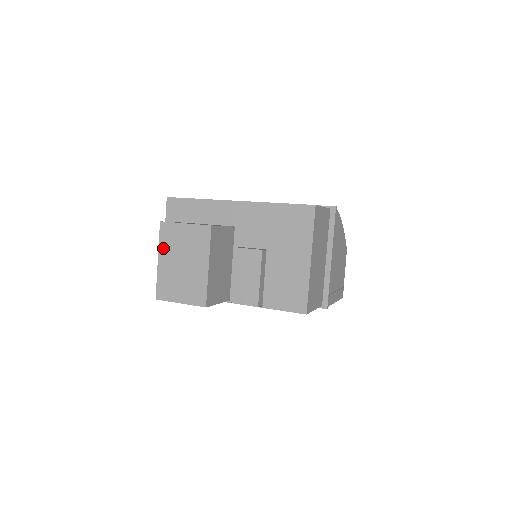
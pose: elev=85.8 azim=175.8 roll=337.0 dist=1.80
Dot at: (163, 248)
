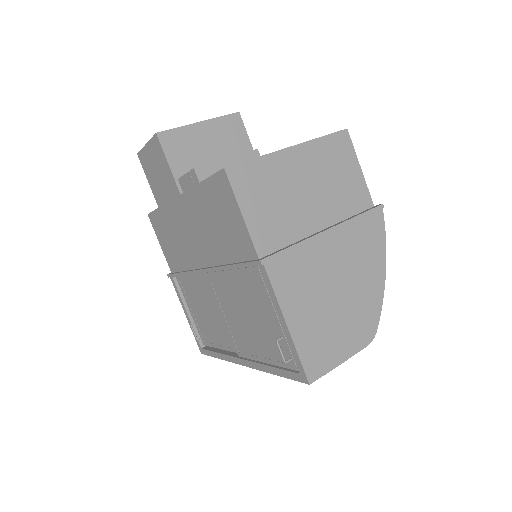
Dot at: occluded
